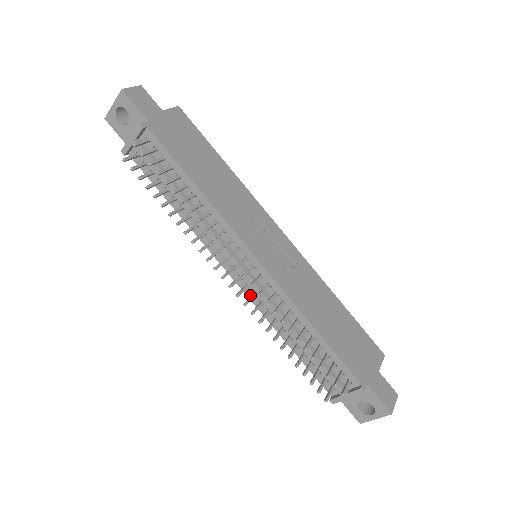
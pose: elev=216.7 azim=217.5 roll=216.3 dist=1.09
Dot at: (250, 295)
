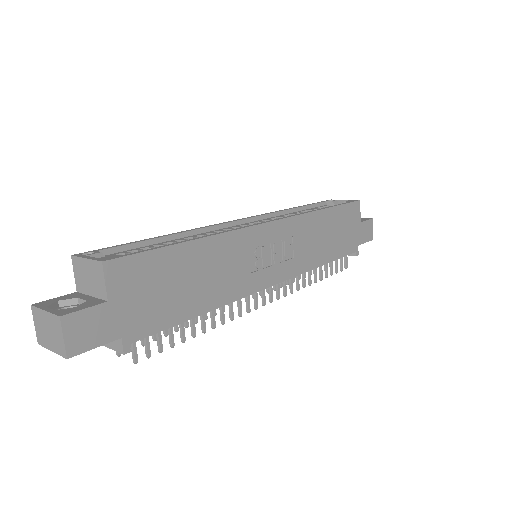
Dot at: occluded
